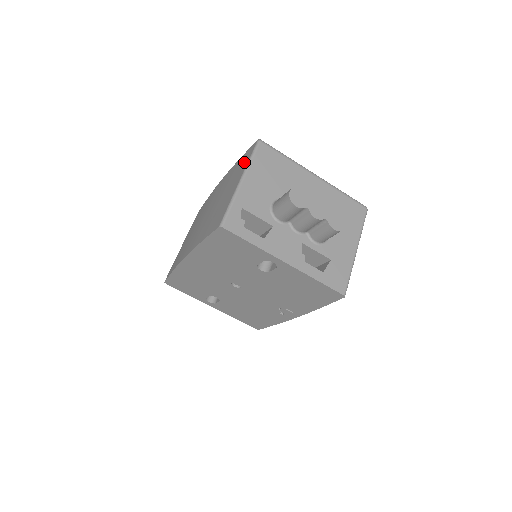
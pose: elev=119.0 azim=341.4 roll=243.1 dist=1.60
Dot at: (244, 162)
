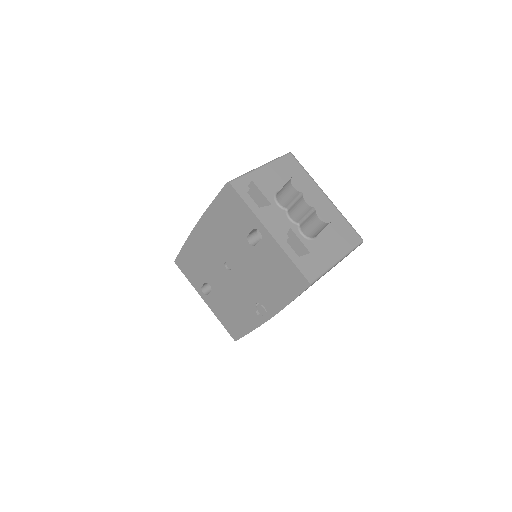
Dot at: occluded
